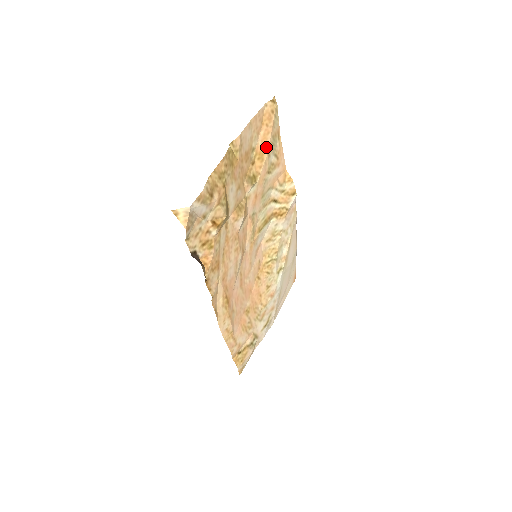
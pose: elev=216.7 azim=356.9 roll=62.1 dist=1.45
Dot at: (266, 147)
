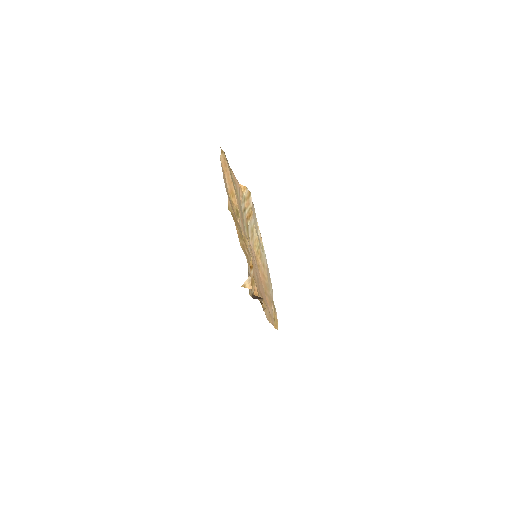
Dot at: (231, 185)
